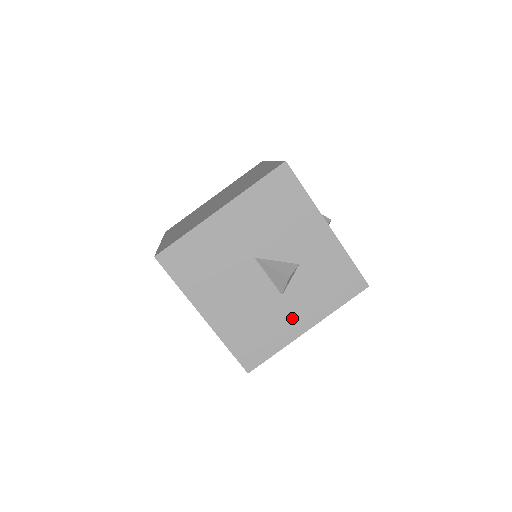
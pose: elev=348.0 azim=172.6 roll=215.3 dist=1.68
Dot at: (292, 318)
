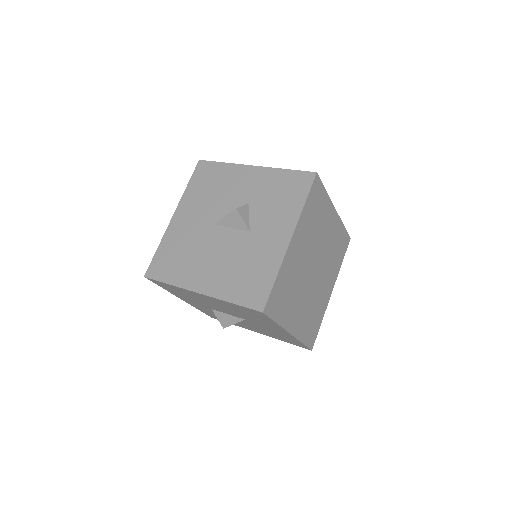
Dot at: (270, 241)
